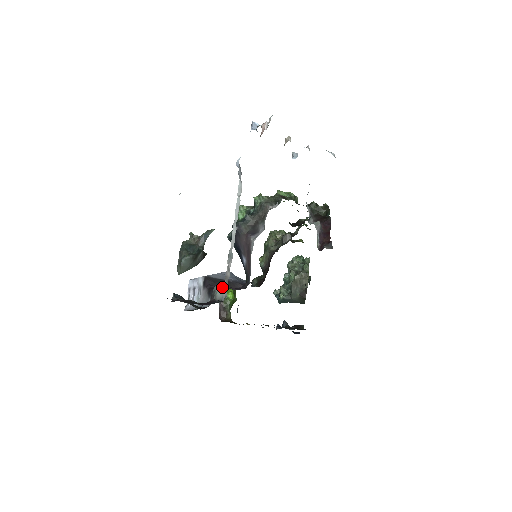
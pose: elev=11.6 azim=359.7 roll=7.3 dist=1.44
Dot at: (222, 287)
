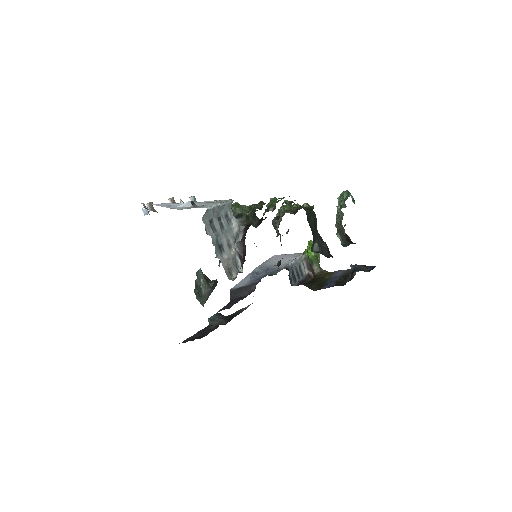
Dot at: occluded
